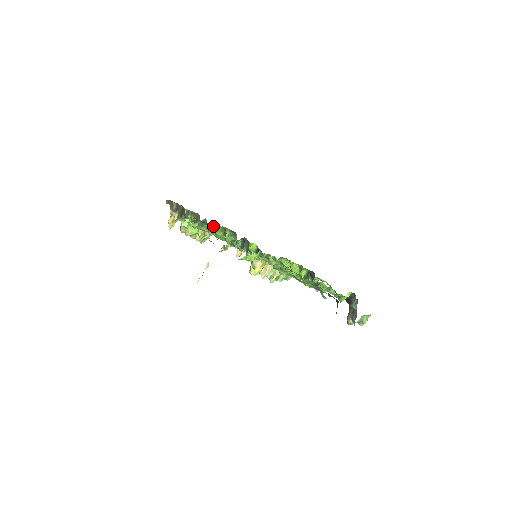
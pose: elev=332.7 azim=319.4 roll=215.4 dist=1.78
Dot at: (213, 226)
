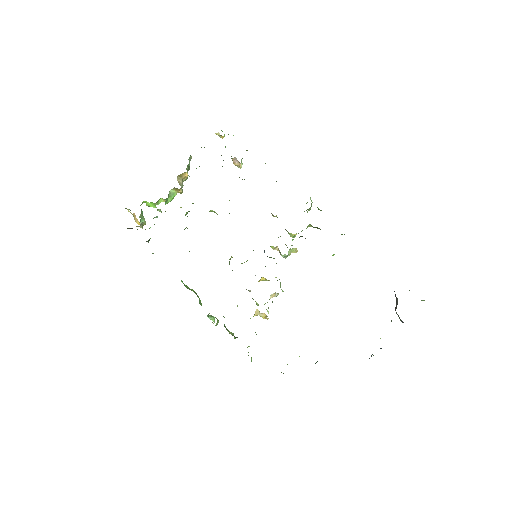
Dot at: occluded
